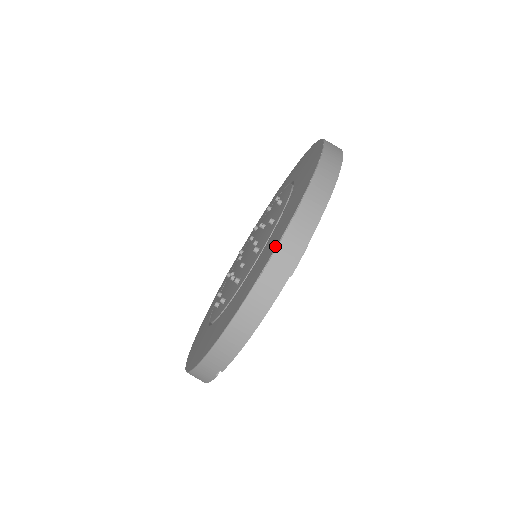
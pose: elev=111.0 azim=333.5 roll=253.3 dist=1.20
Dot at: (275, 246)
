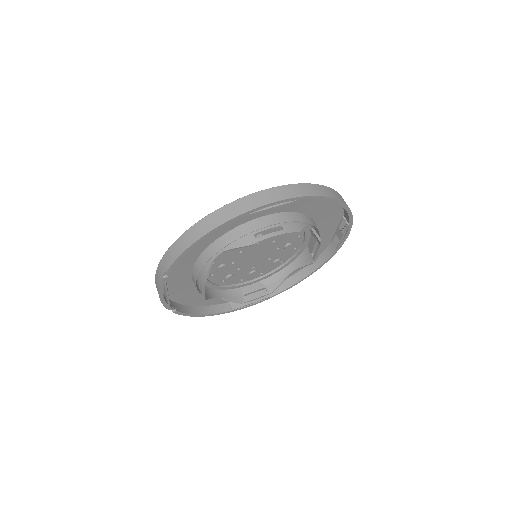
Dot at: (240, 199)
